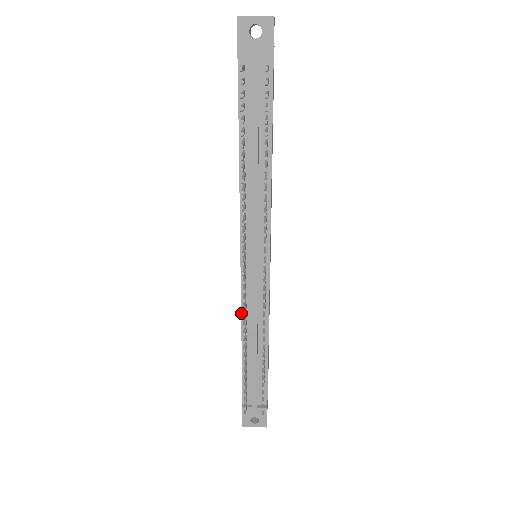
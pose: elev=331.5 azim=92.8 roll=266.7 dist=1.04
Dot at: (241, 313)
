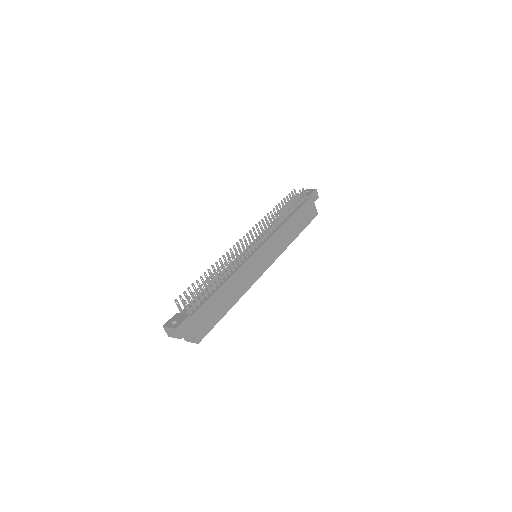
Dot at: occluded
